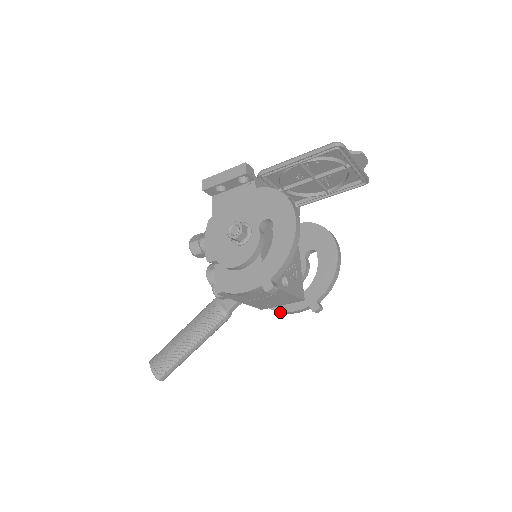
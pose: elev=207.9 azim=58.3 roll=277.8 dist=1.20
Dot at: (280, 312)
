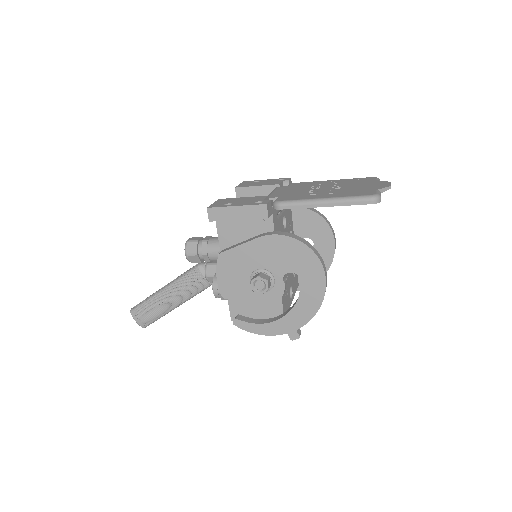
Dot at: occluded
